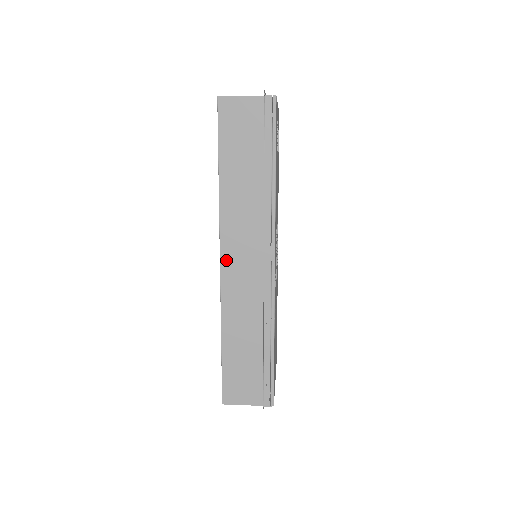
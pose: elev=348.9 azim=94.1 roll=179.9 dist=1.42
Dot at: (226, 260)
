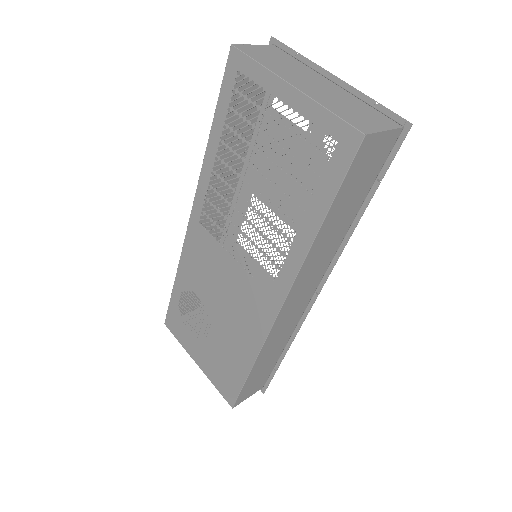
Dot at: (286, 306)
